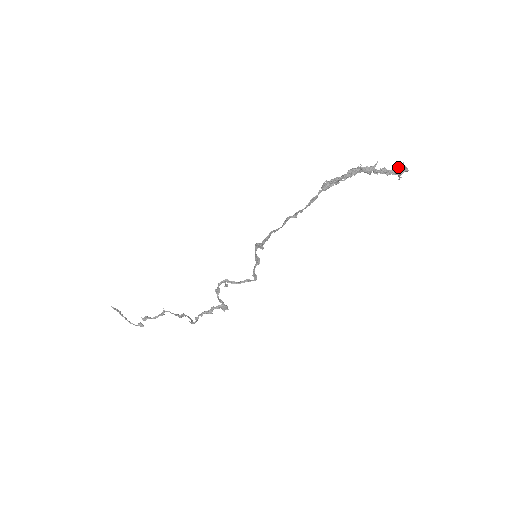
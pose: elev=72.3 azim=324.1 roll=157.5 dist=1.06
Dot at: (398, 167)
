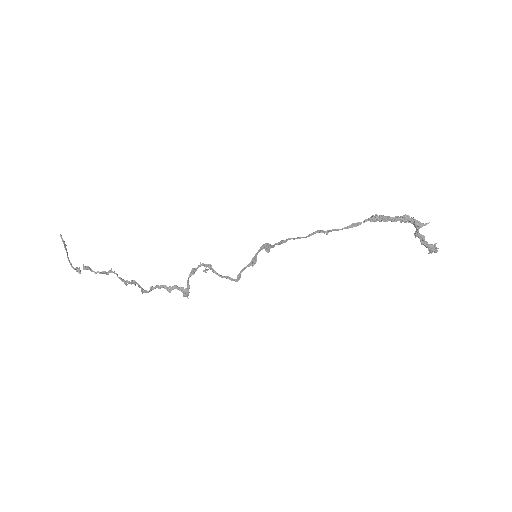
Dot at: (431, 244)
